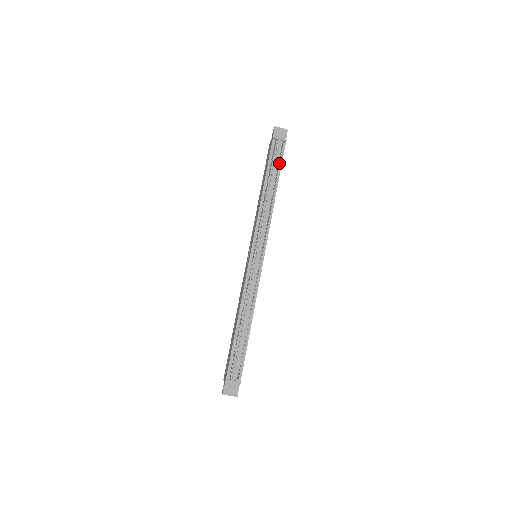
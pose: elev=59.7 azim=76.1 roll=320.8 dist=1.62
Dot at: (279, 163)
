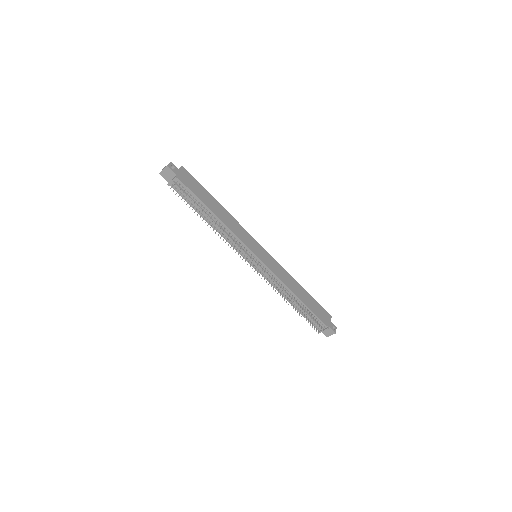
Dot at: (192, 200)
